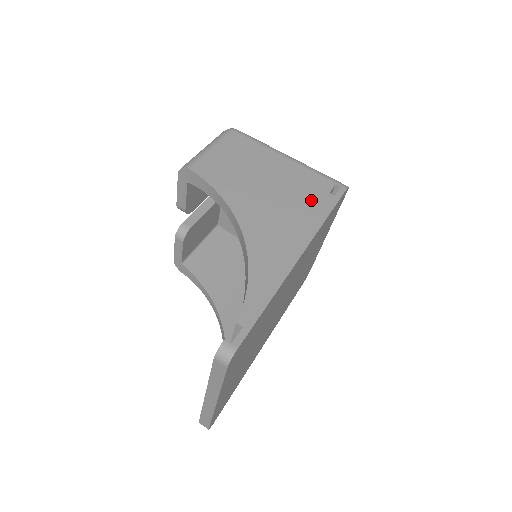
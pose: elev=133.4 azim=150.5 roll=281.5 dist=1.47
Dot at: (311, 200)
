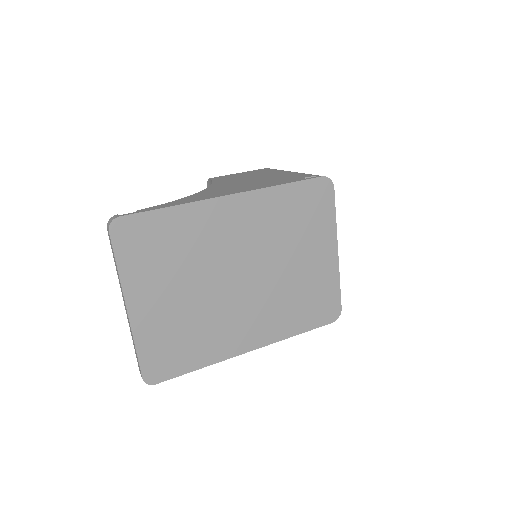
Dot at: (280, 180)
